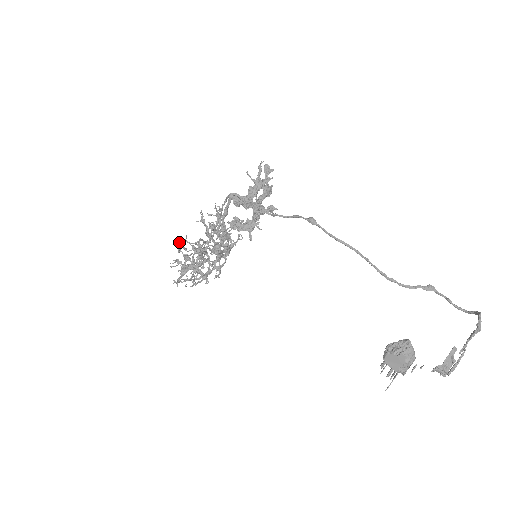
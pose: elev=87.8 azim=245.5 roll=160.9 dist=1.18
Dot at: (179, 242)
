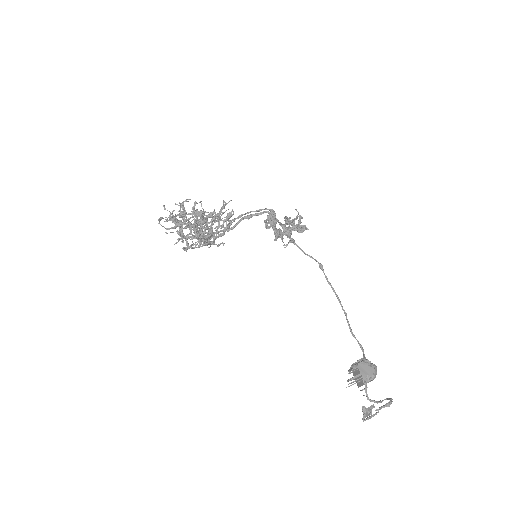
Dot at: (186, 200)
